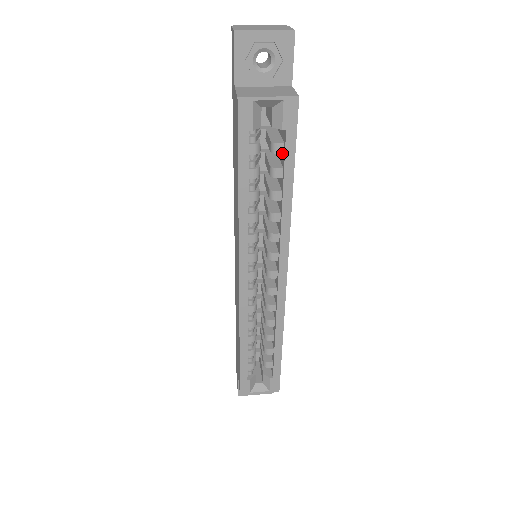
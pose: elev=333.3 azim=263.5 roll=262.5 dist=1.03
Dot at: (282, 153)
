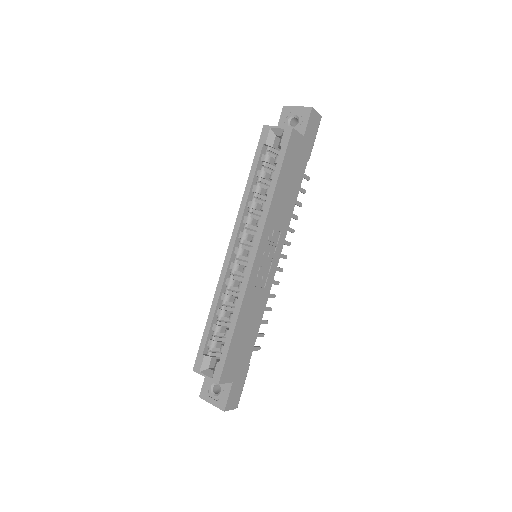
Dot at: (278, 163)
